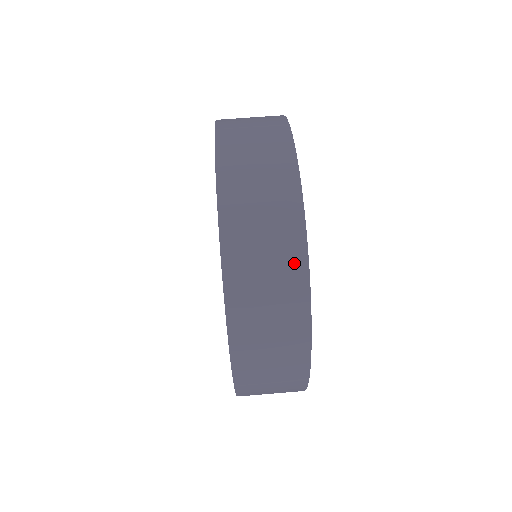
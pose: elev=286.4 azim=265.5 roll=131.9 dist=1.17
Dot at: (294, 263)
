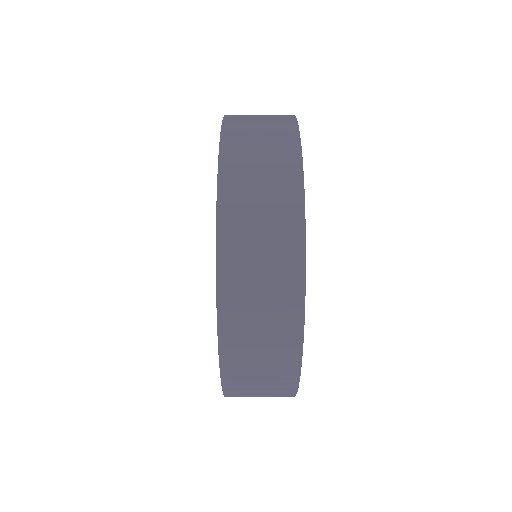
Dot at: (290, 239)
